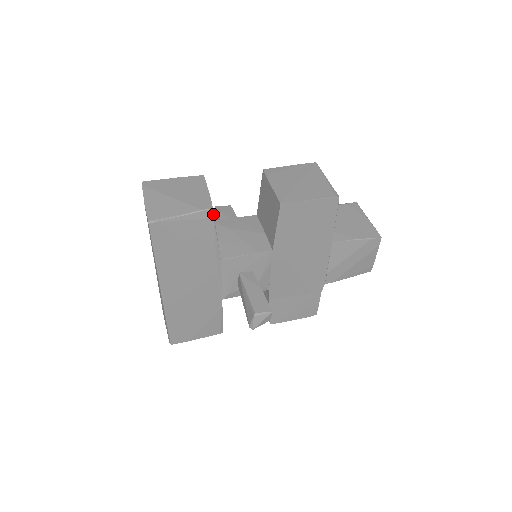
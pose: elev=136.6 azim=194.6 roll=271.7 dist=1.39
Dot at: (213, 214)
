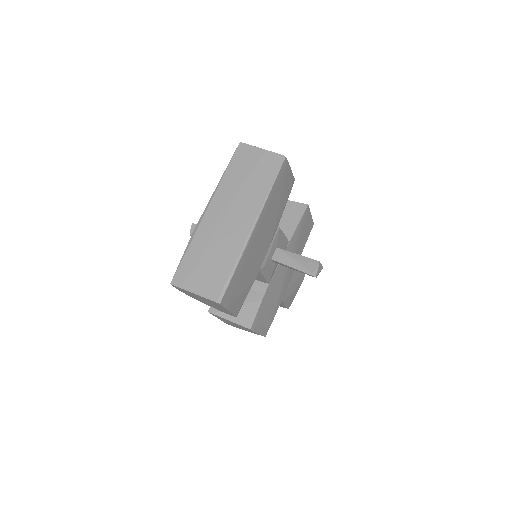
Dot at: occluded
